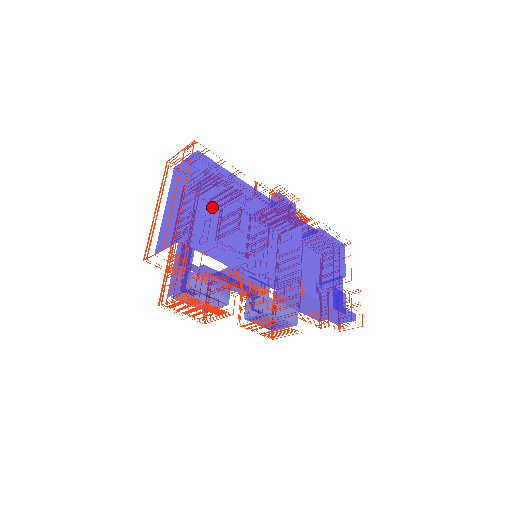
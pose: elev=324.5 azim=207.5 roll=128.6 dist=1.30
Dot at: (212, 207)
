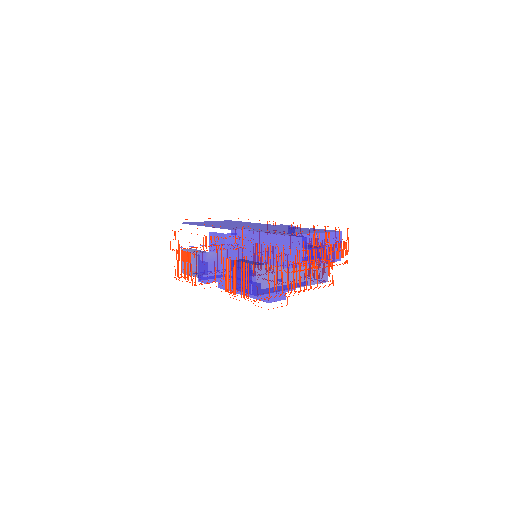
Dot at: occluded
